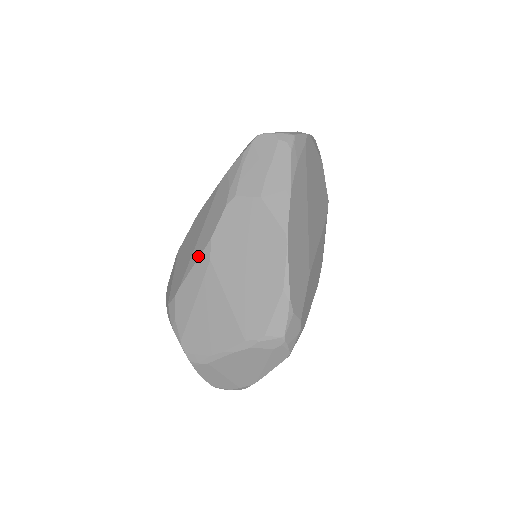
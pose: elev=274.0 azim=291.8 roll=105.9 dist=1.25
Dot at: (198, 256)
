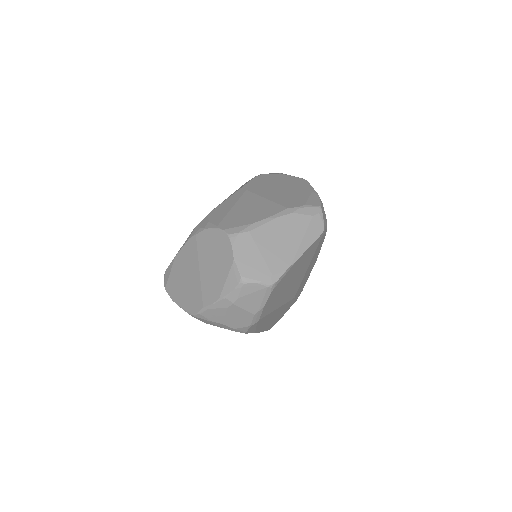
Dot at: (233, 194)
